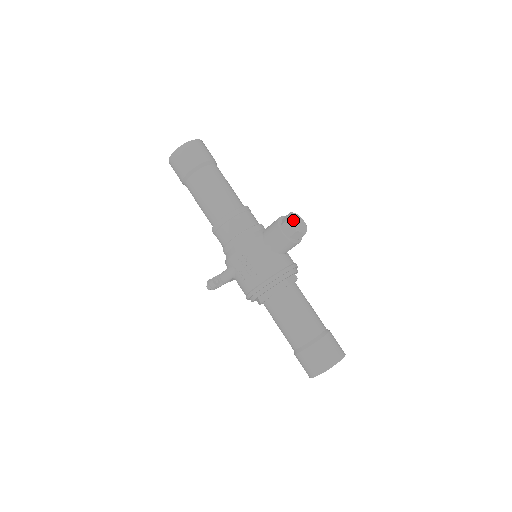
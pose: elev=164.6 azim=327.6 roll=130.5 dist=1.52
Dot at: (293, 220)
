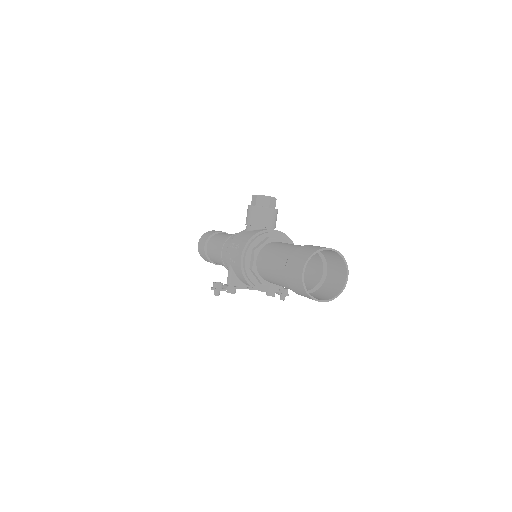
Dot at: occluded
